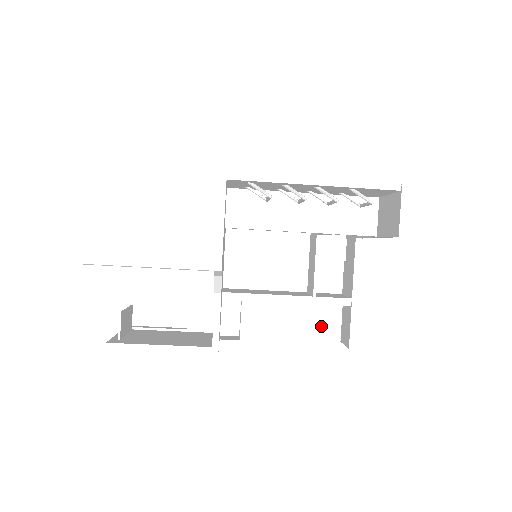
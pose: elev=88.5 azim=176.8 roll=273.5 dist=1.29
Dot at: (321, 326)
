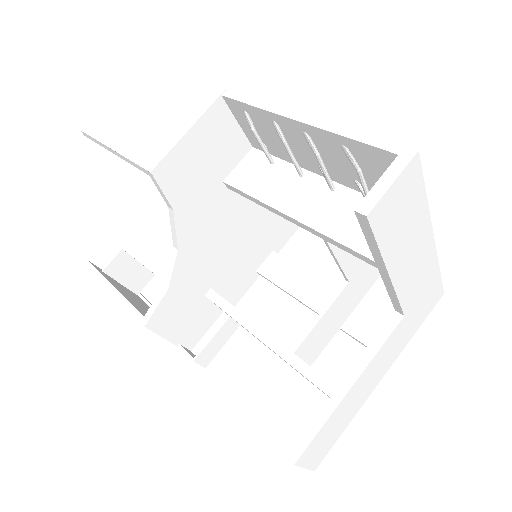
Dot at: (295, 421)
